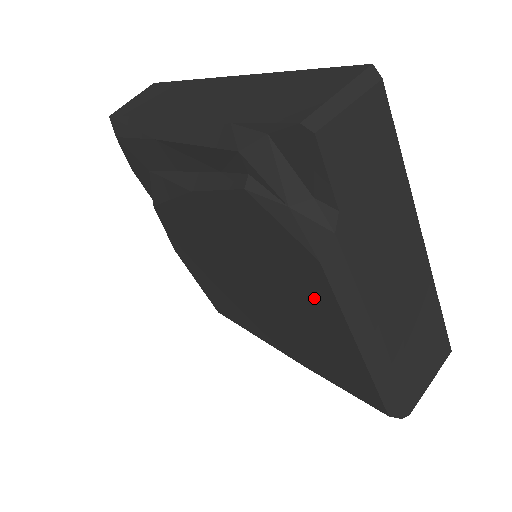
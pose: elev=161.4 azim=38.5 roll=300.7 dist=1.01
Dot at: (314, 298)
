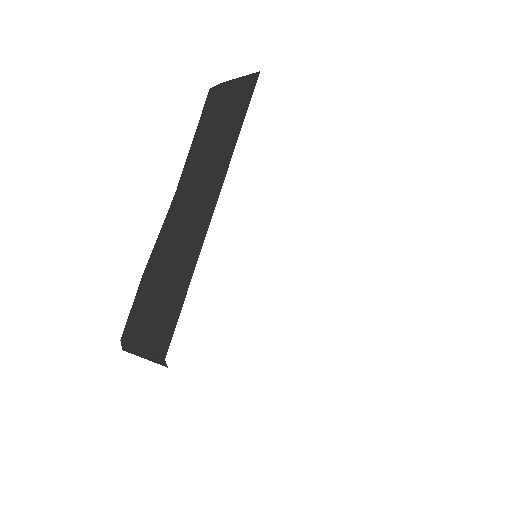
Dot at: occluded
